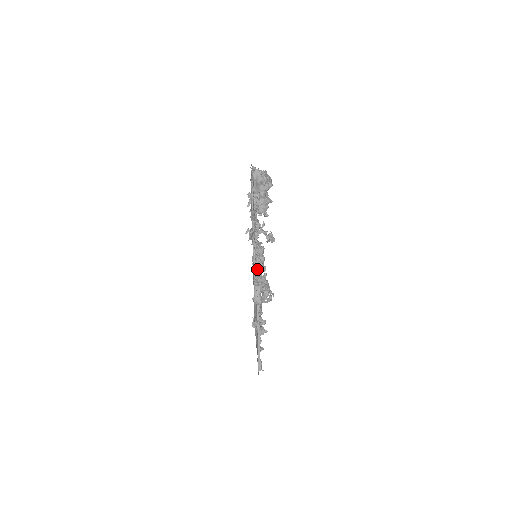
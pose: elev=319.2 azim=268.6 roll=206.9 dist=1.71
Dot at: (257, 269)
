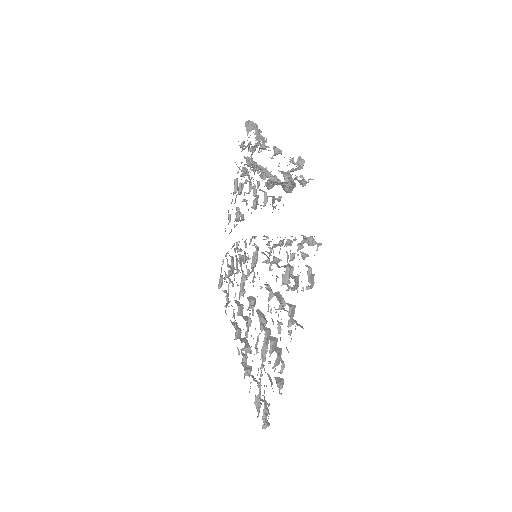
Dot at: (270, 178)
